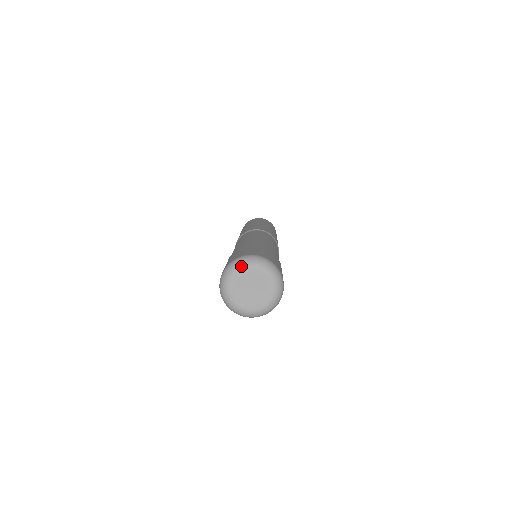
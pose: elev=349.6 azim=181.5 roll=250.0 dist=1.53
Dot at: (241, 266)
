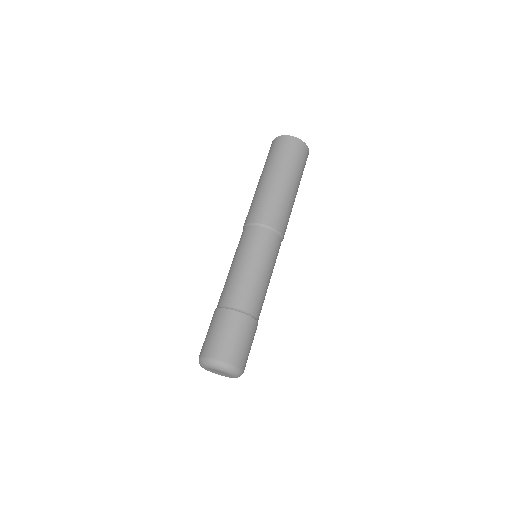
Dot at: (202, 366)
